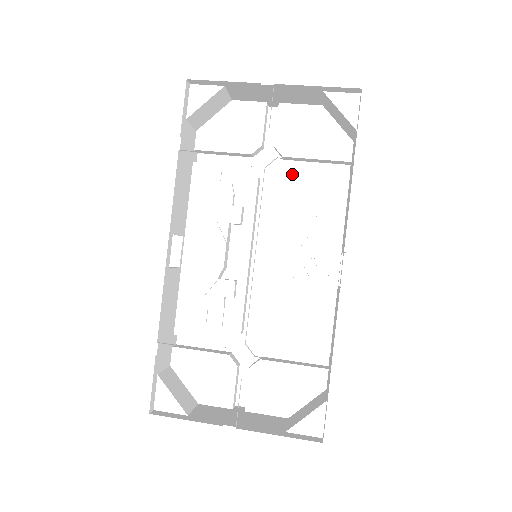
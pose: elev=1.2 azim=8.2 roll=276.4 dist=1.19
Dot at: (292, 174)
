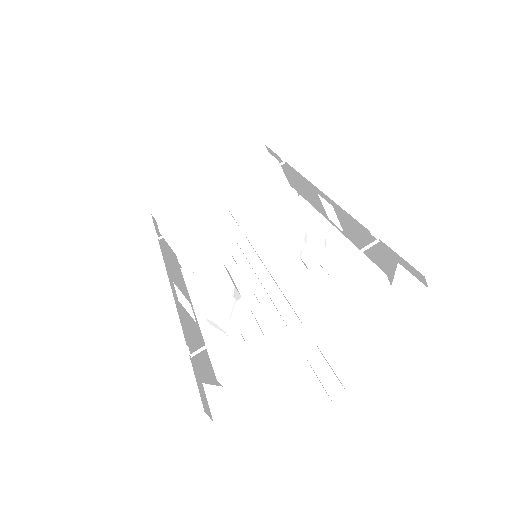
Dot at: (259, 222)
